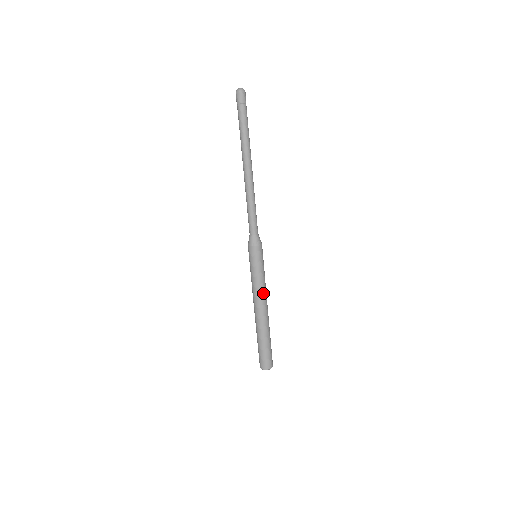
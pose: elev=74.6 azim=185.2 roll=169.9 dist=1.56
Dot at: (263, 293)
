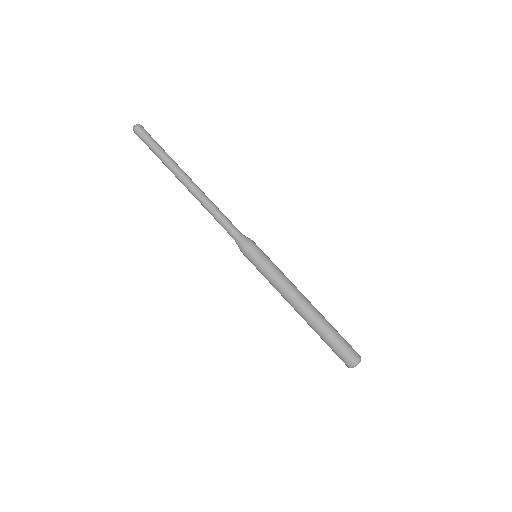
Dot at: (285, 290)
